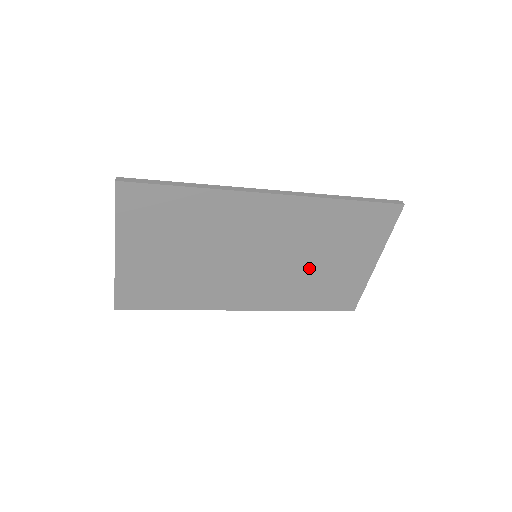
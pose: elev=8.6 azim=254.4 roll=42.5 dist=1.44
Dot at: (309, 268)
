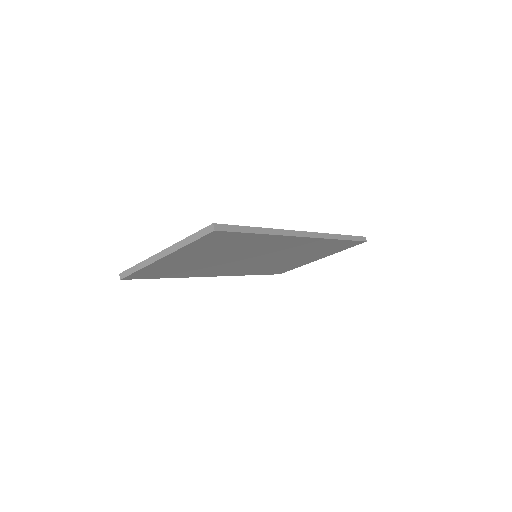
Dot at: (281, 261)
